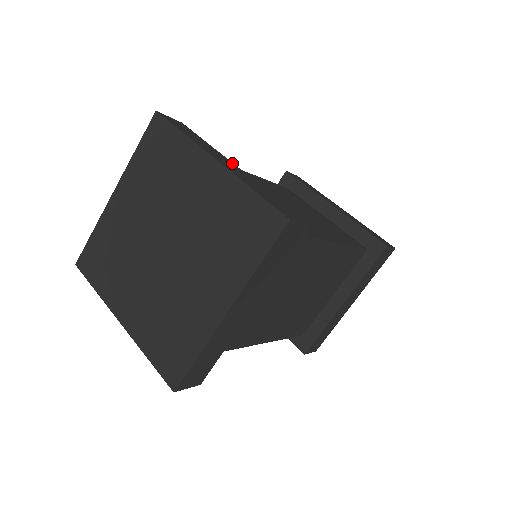
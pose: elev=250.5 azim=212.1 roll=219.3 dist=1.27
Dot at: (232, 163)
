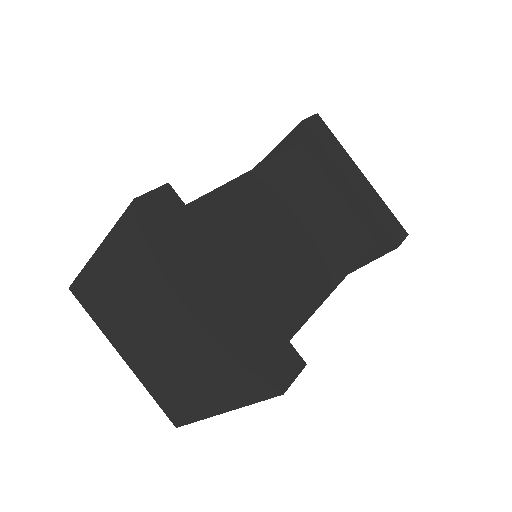
Dot at: (229, 267)
